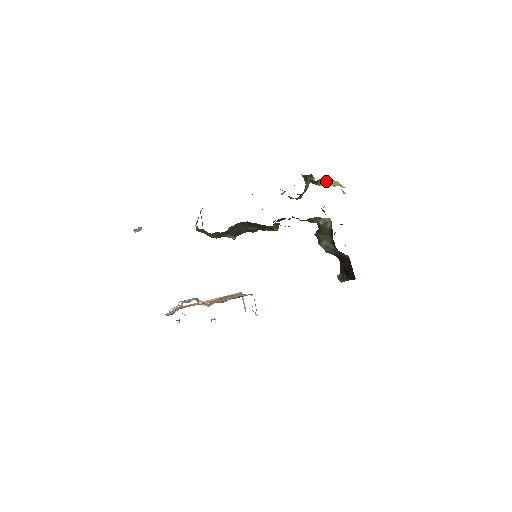
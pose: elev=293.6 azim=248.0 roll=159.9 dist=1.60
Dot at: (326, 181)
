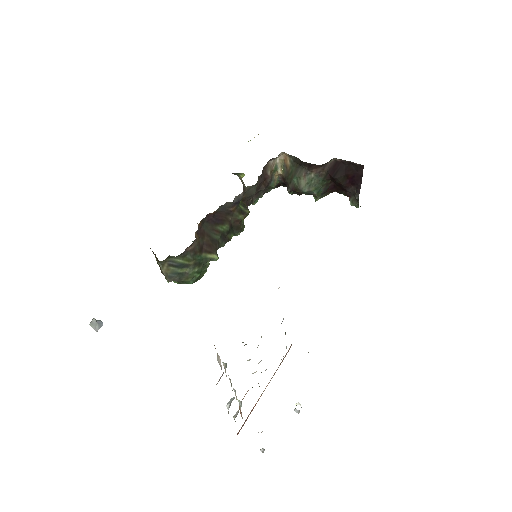
Dot at: occluded
